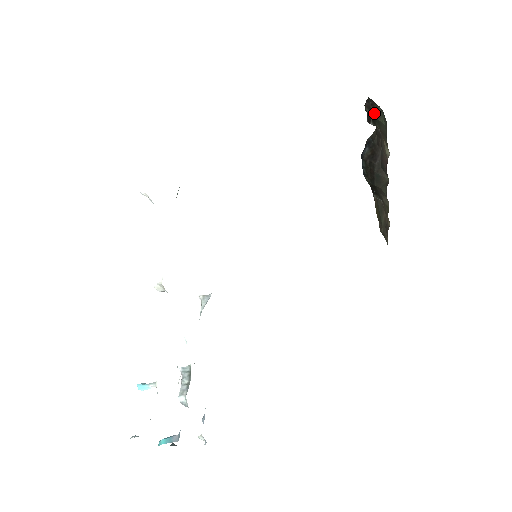
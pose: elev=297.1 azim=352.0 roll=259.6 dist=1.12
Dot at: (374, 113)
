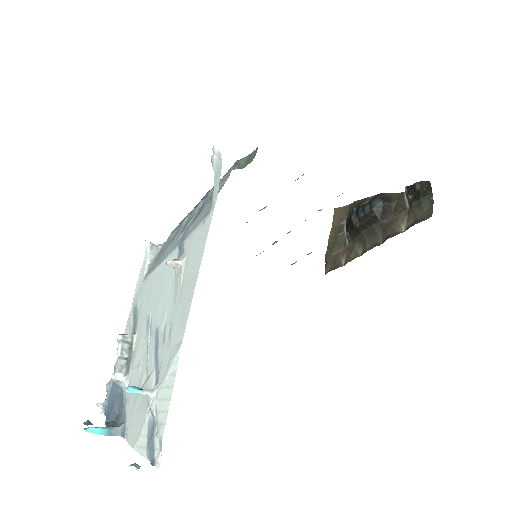
Dot at: (423, 195)
